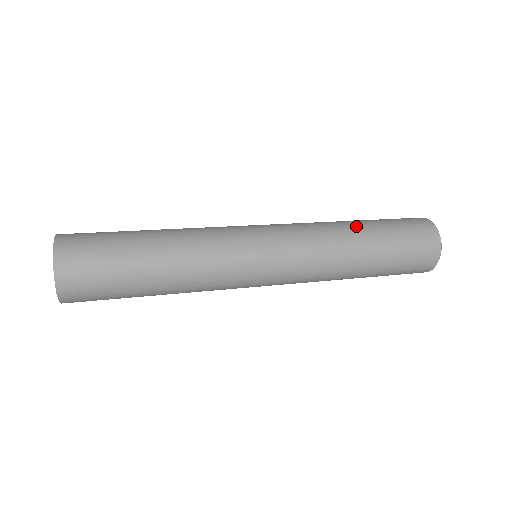
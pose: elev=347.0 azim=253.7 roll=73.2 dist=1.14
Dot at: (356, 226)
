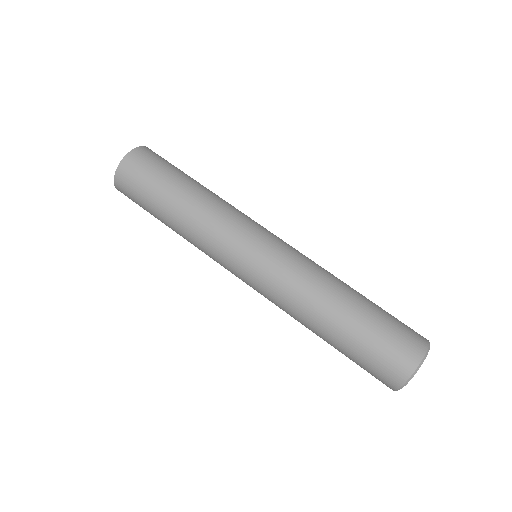
Dot at: (347, 292)
